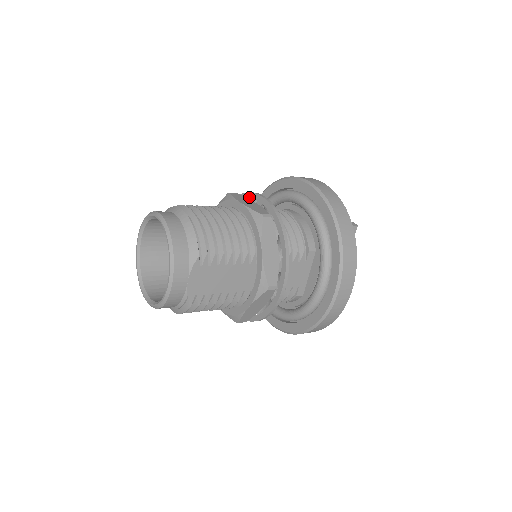
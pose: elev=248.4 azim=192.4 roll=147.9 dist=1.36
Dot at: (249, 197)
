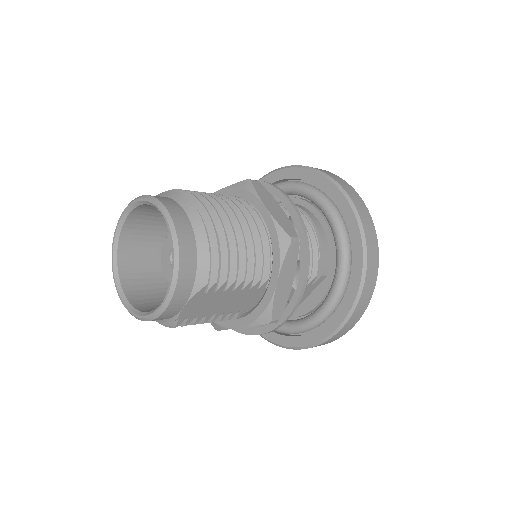
Dot at: (273, 192)
